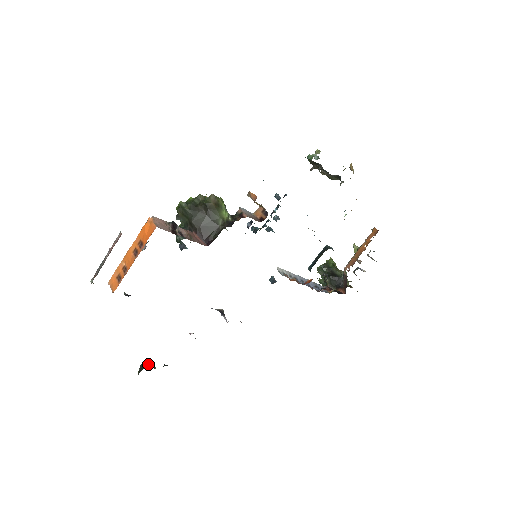
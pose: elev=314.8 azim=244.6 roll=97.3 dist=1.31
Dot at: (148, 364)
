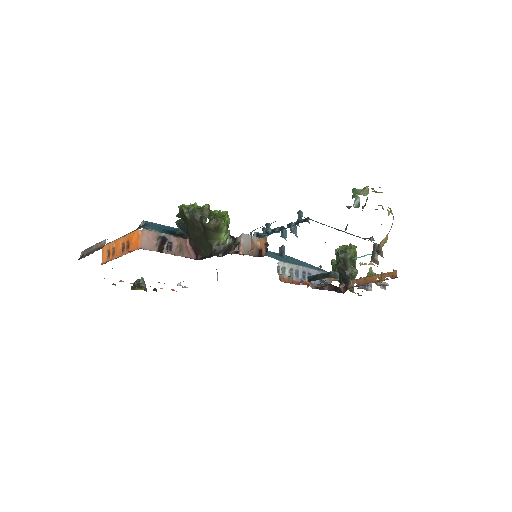
Dot at: occluded
